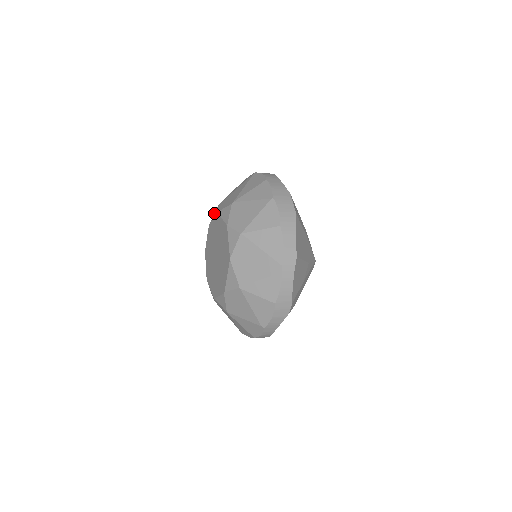
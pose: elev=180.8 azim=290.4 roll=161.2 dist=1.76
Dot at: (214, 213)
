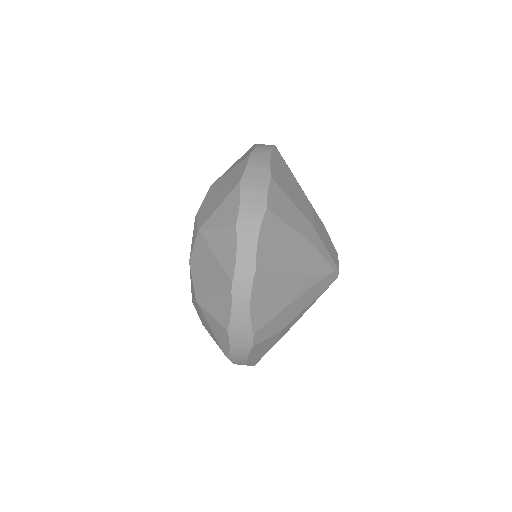
Dot at: occluded
